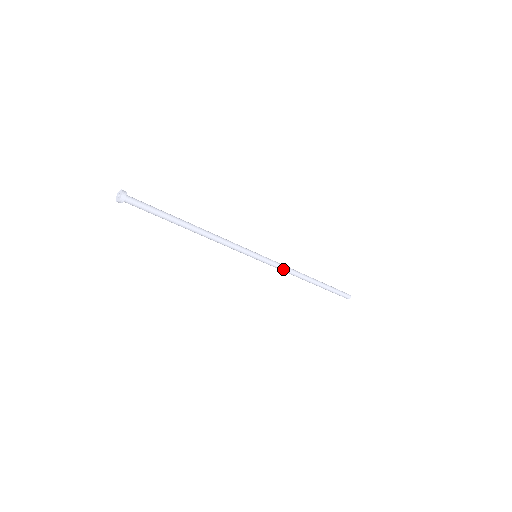
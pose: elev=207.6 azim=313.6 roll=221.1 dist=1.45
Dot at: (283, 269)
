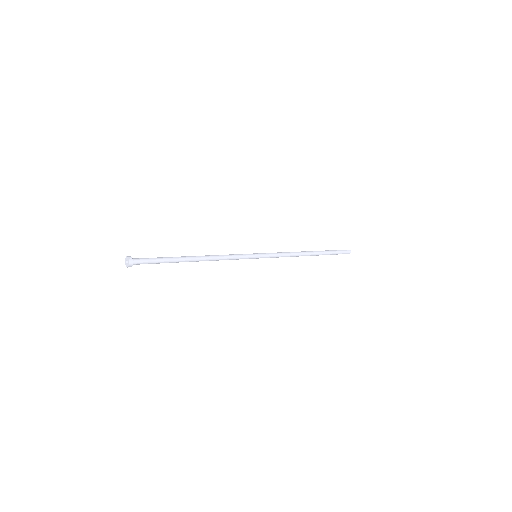
Dot at: (283, 256)
